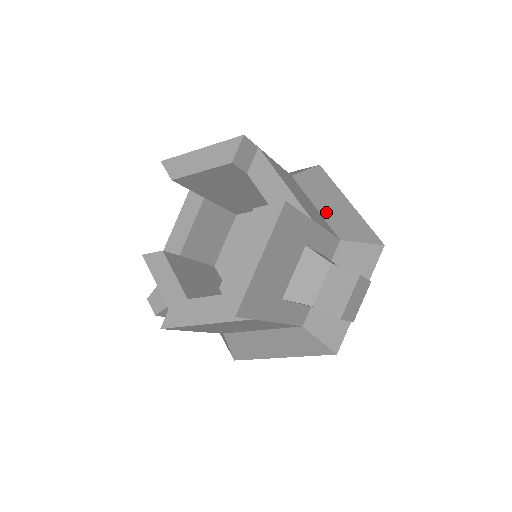
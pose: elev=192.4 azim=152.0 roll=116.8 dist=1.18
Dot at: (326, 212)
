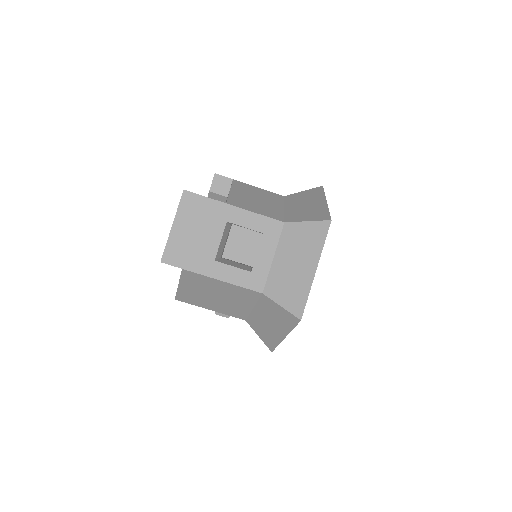
Dot at: (291, 210)
